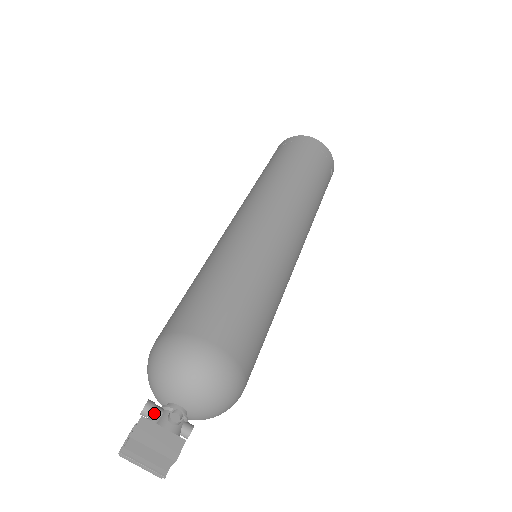
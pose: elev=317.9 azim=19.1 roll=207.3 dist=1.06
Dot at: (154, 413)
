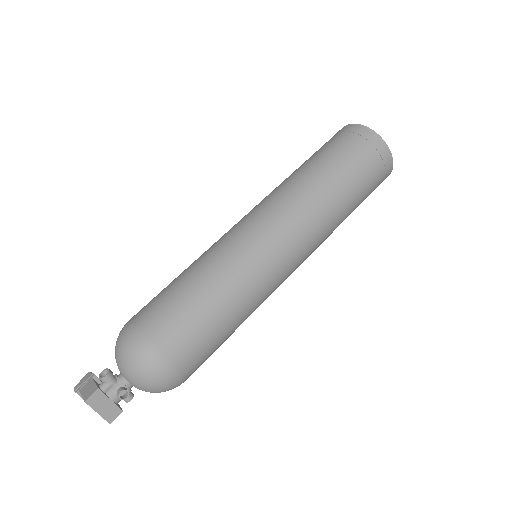
Dot at: (109, 383)
